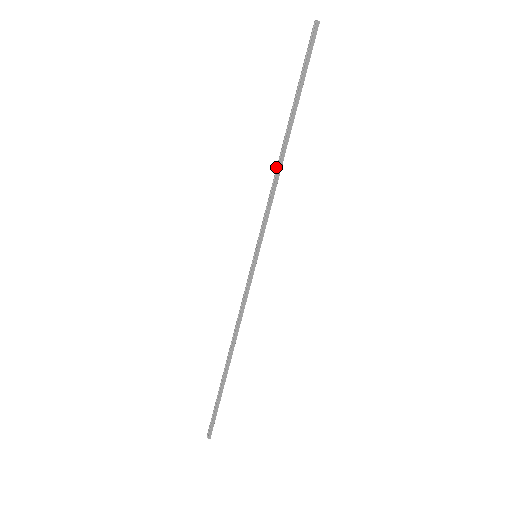
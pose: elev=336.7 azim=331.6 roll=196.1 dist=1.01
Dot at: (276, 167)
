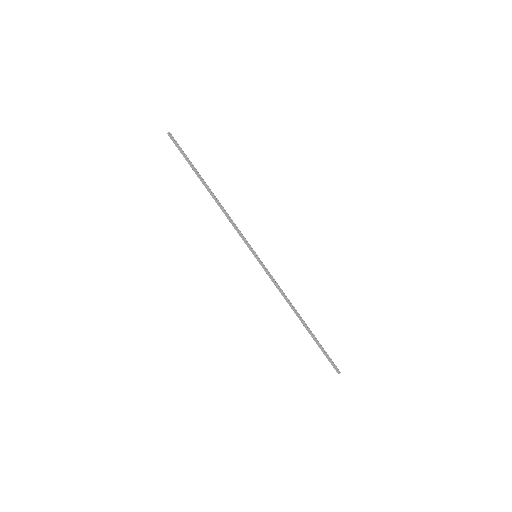
Dot at: (220, 207)
